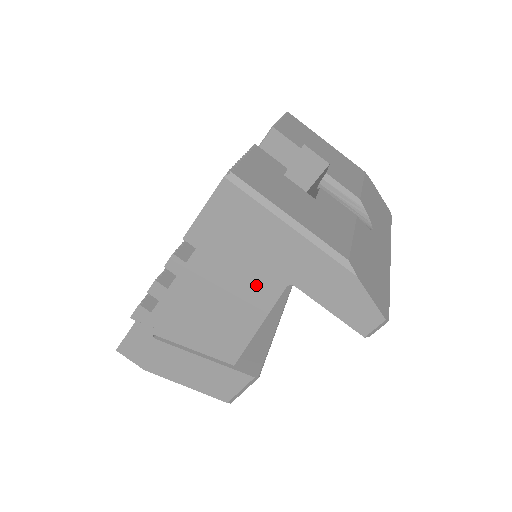
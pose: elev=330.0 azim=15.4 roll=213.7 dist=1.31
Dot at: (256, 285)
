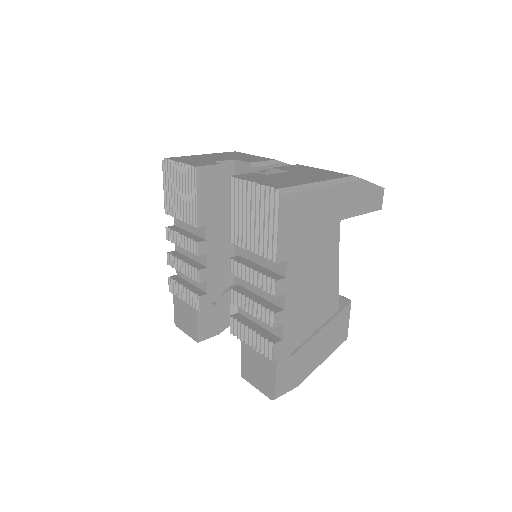
Dot at: (326, 243)
